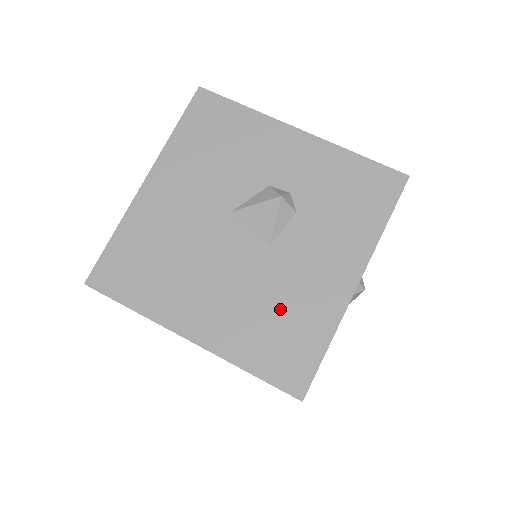
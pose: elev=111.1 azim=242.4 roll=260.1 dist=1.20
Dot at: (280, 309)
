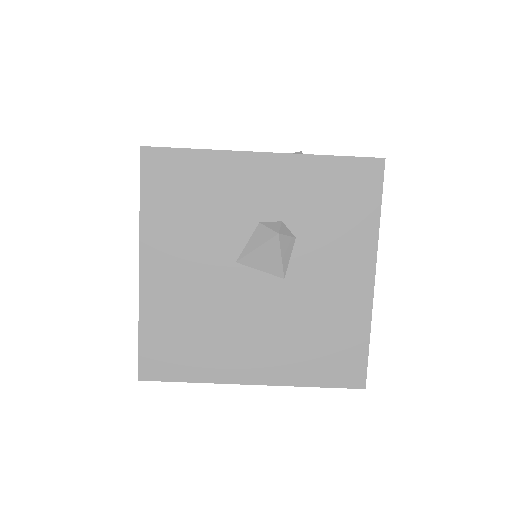
Dot at: (317, 327)
